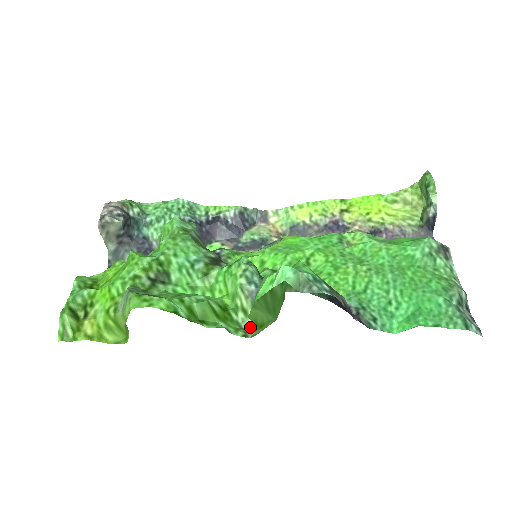
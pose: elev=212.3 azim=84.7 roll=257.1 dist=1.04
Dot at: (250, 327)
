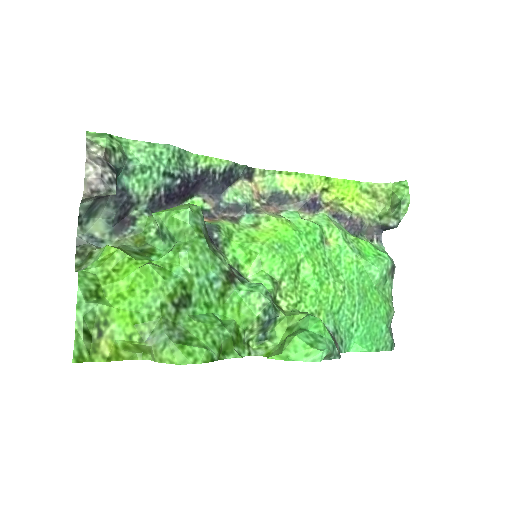
Dot at: (250, 340)
